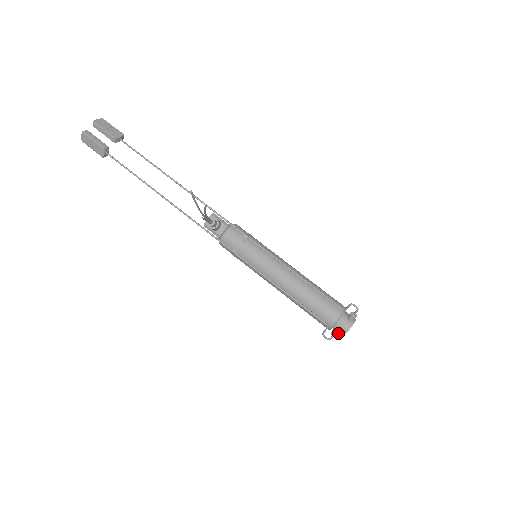
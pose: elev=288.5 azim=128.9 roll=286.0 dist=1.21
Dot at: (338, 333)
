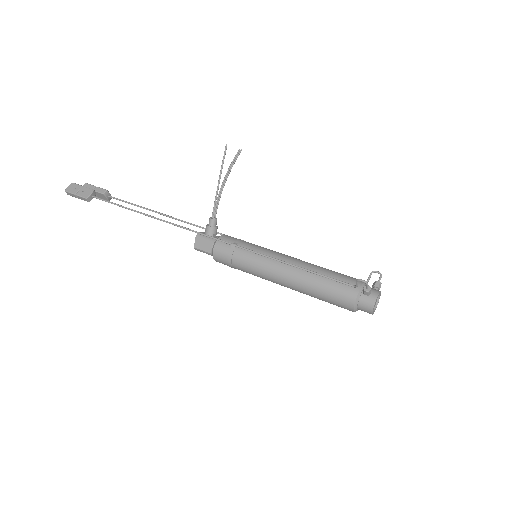
Dot at: (370, 290)
